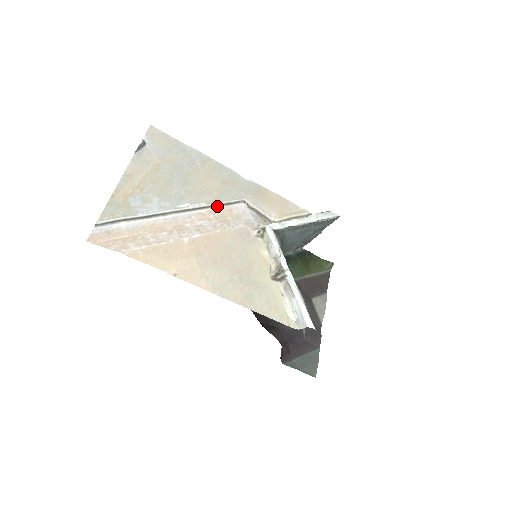
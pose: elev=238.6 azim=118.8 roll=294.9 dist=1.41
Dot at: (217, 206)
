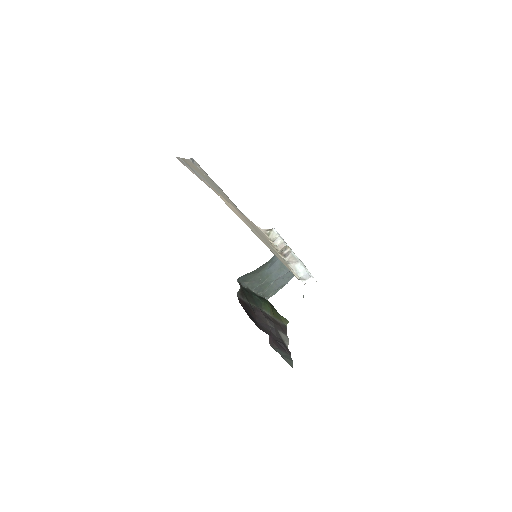
Dot at: occluded
